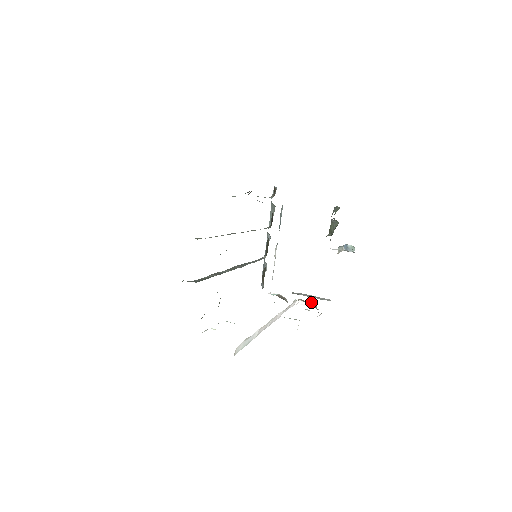
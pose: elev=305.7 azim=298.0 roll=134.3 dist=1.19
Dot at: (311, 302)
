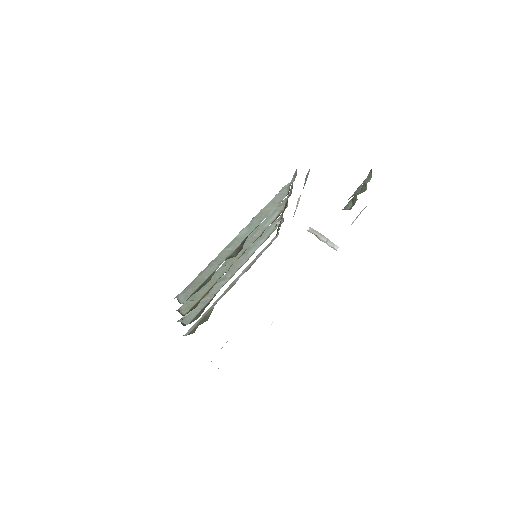
Dot at: occluded
